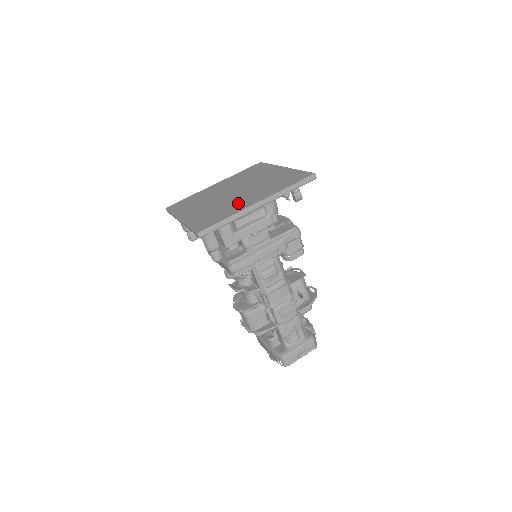
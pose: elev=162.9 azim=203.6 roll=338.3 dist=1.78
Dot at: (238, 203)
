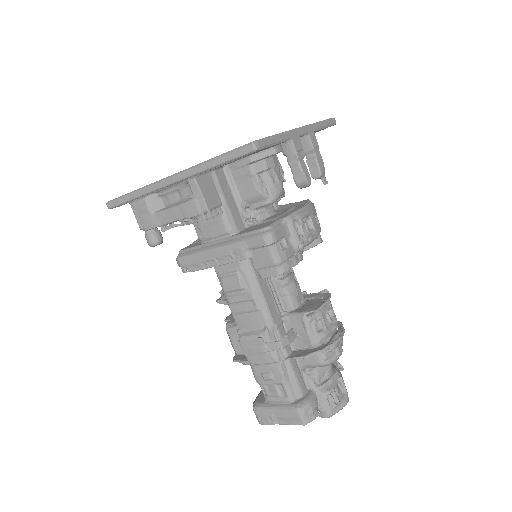
Dot at: occluded
